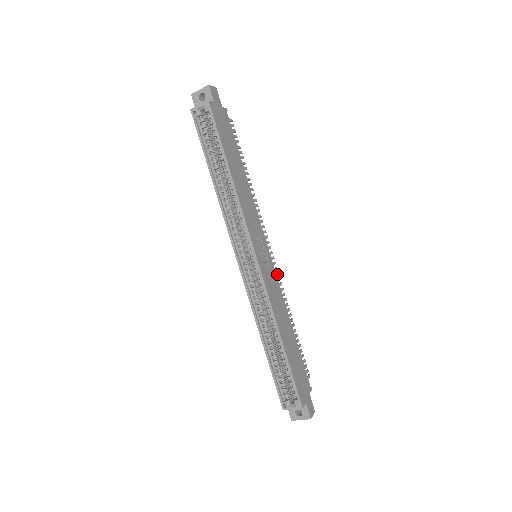
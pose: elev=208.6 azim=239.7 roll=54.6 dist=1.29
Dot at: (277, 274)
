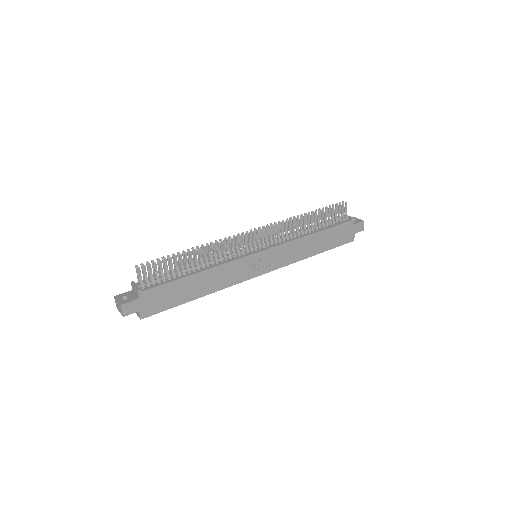
Dot at: (274, 229)
